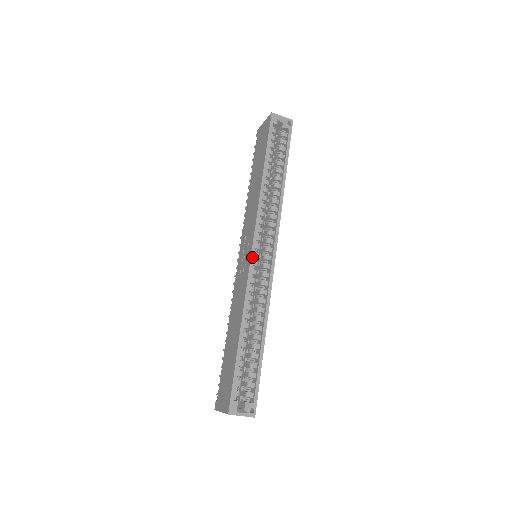
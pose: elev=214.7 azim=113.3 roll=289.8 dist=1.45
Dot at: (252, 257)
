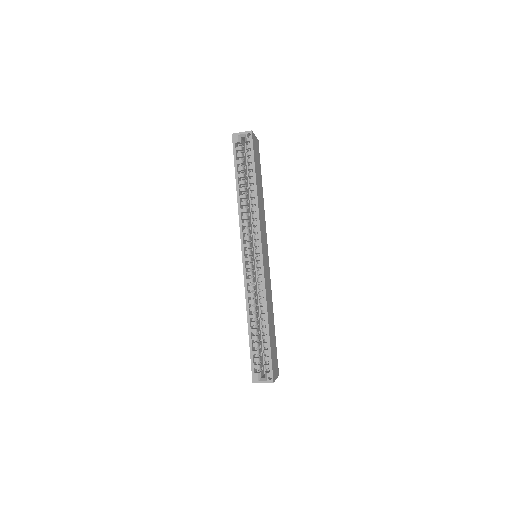
Dot at: (243, 263)
